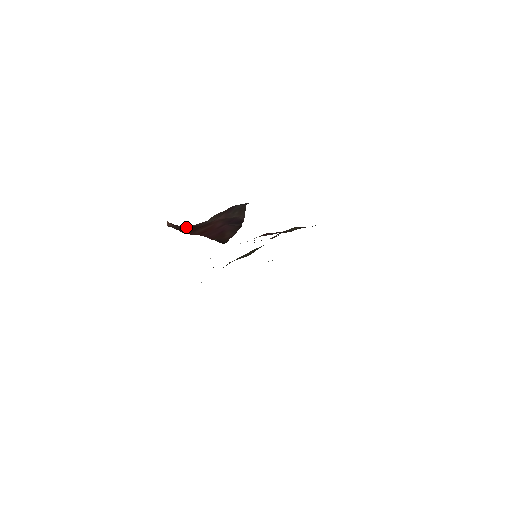
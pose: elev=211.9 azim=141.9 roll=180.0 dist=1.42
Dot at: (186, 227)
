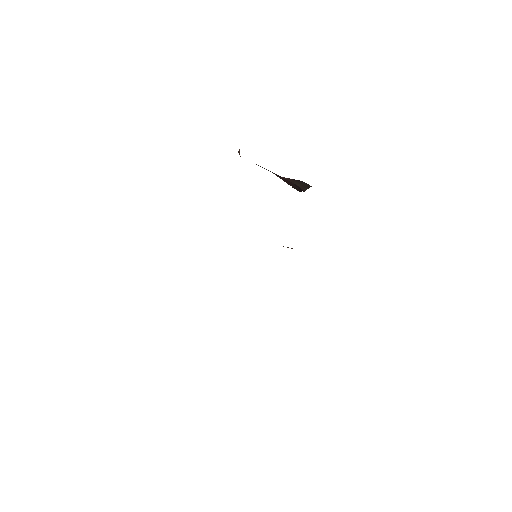
Dot at: occluded
